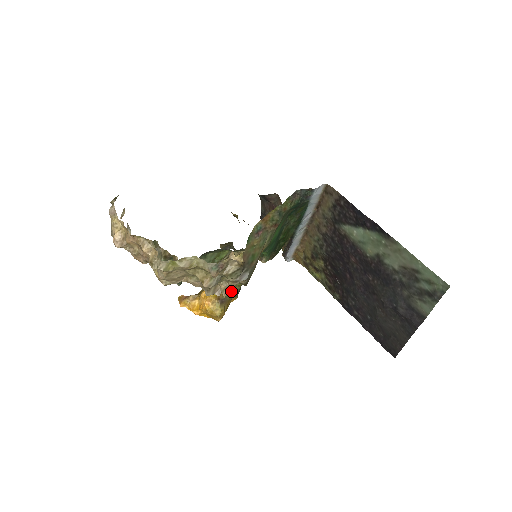
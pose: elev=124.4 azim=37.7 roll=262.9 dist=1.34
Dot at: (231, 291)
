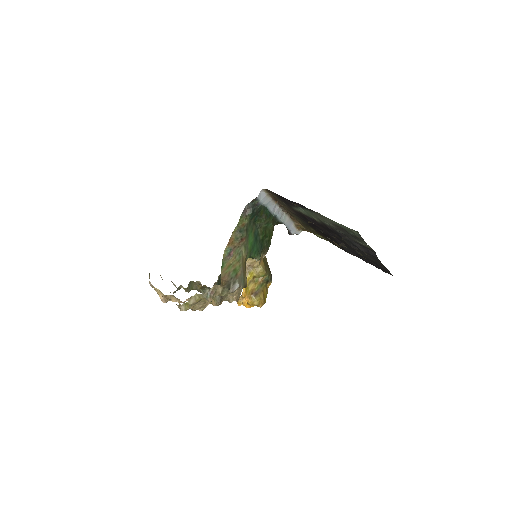
Dot at: (261, 282)
